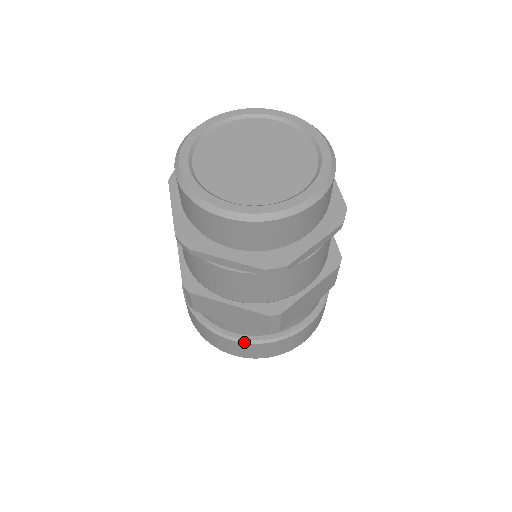
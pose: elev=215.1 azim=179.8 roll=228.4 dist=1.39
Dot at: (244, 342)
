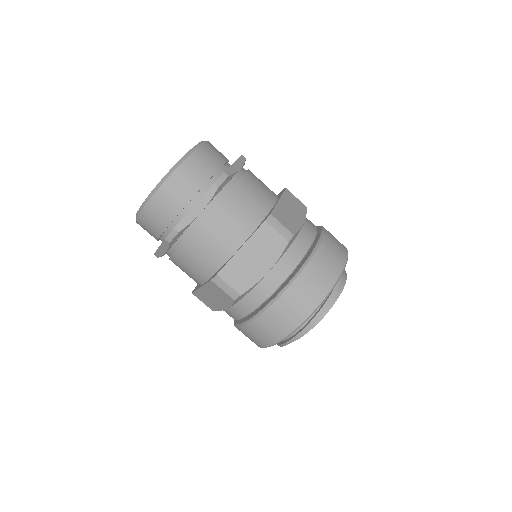
Dot at: (246, 324)
